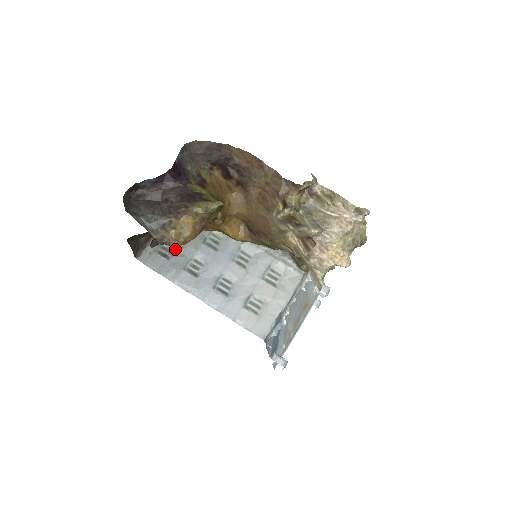
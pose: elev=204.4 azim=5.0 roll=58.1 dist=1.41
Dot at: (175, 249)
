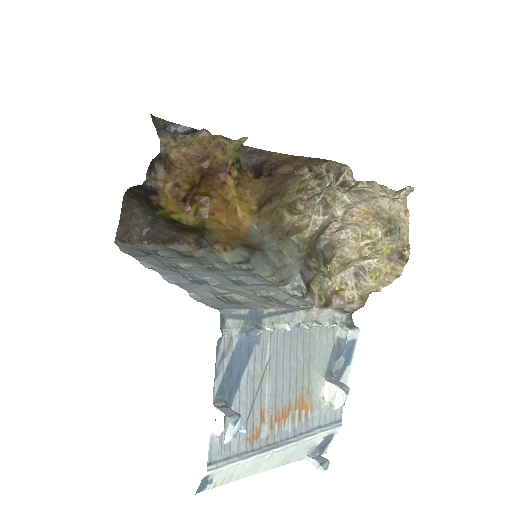
Dot at: occluded
